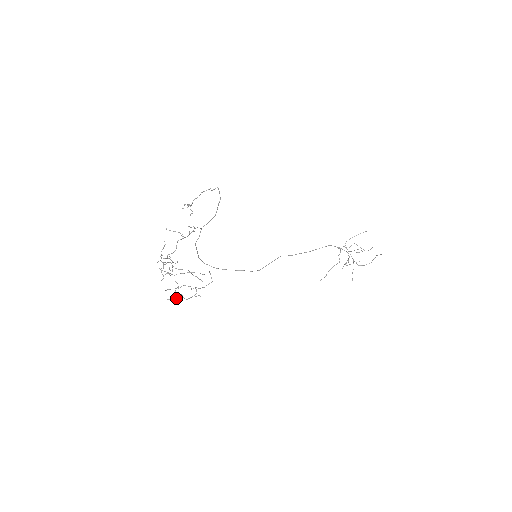
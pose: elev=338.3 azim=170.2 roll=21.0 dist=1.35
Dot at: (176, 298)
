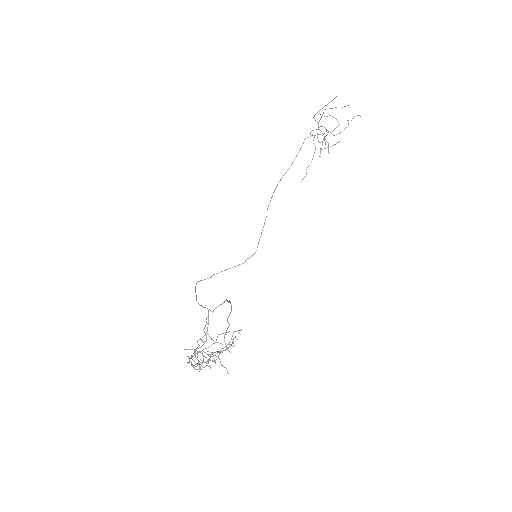
Dot at: occluded
